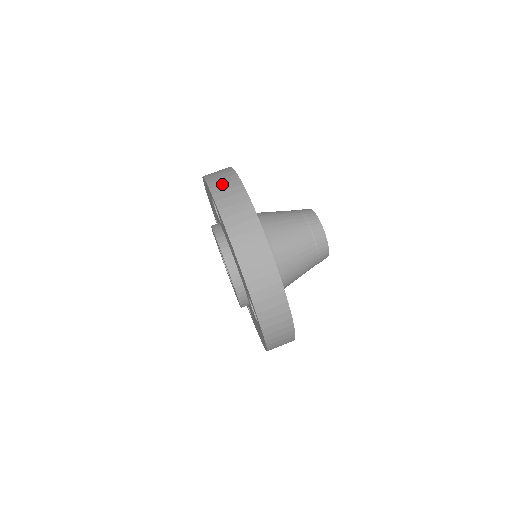
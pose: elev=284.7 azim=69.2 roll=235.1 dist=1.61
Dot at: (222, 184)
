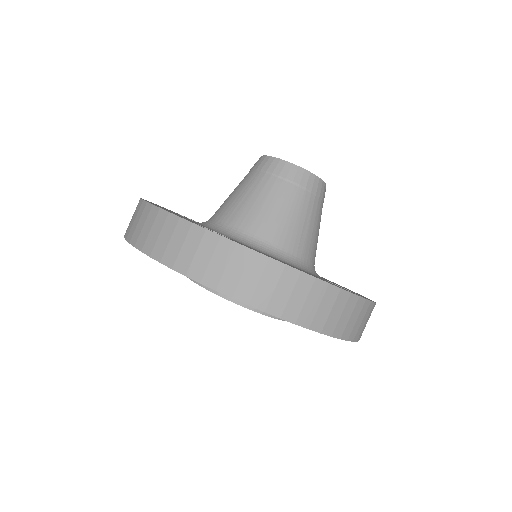
Dot at: (180, 250)
